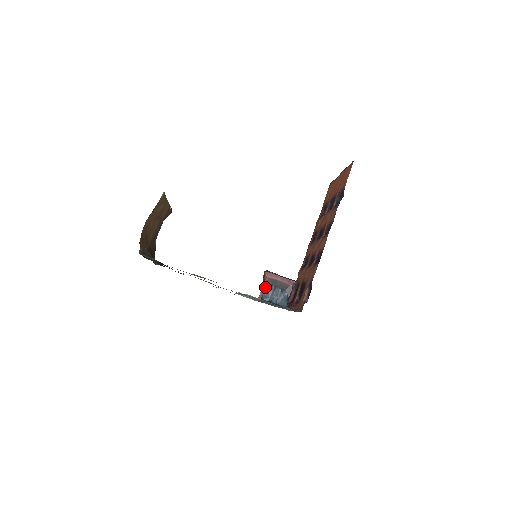
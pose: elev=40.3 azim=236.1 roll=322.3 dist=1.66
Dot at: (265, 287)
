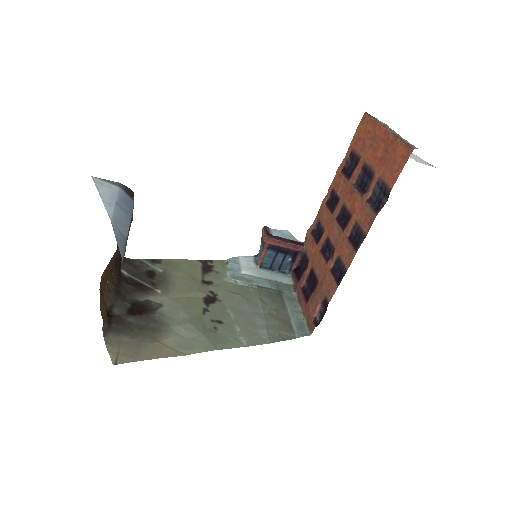
Dot at: (265, 254)
